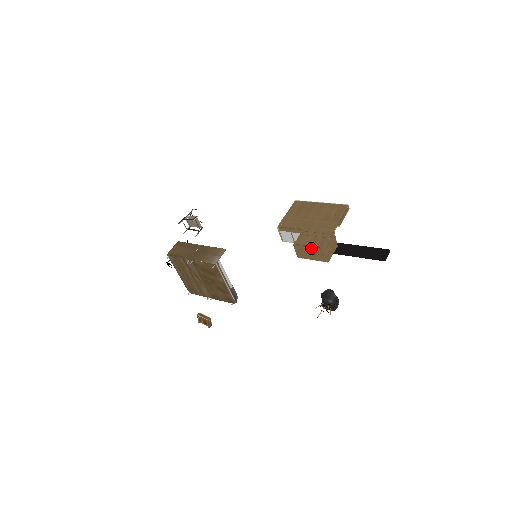
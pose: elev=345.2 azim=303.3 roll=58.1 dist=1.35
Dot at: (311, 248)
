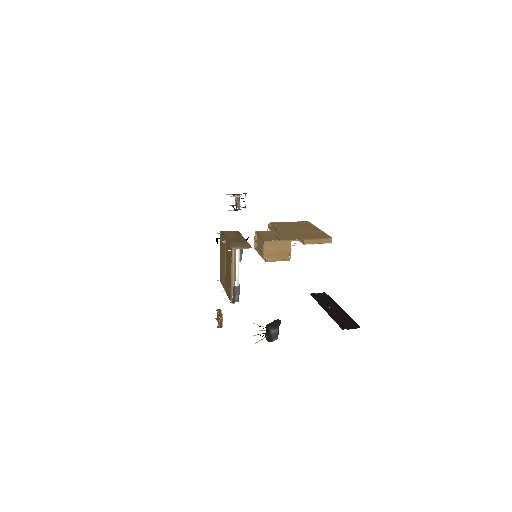
Dot at: occluded
